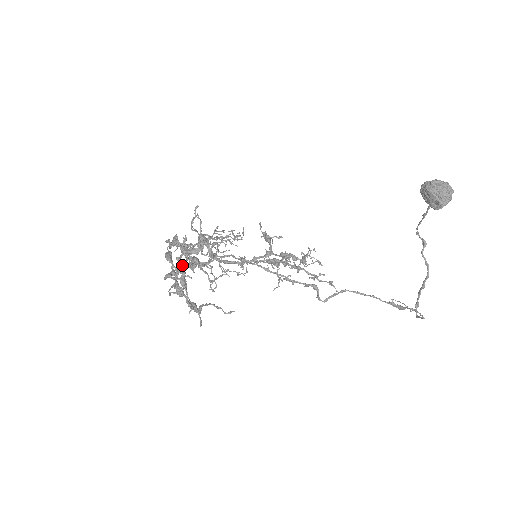
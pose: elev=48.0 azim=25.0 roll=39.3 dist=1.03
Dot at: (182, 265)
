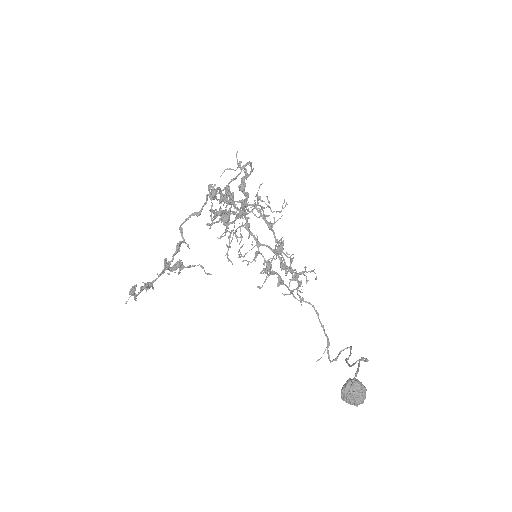
Dot at: (164, 267)
